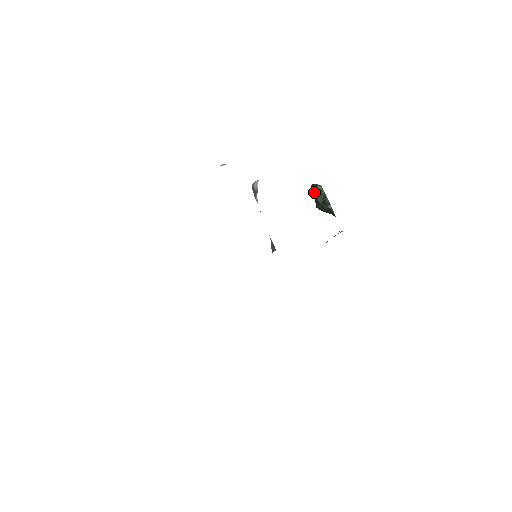
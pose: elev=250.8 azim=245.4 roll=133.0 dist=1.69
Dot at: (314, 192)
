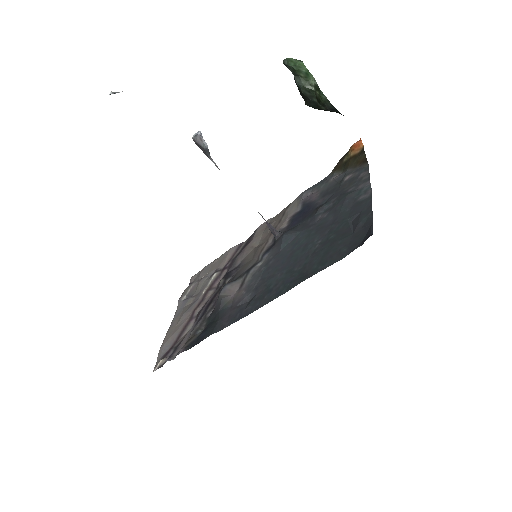
Dot at: occluded
